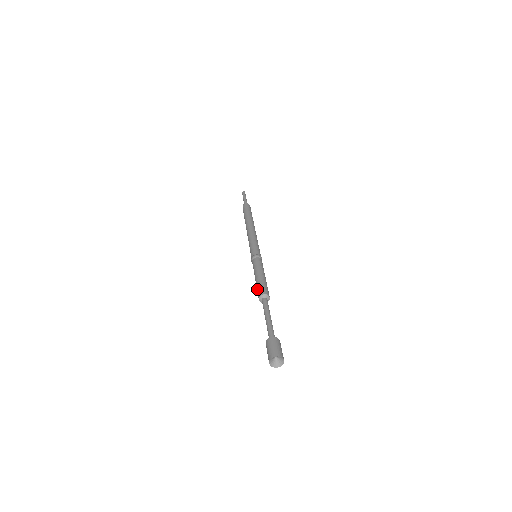
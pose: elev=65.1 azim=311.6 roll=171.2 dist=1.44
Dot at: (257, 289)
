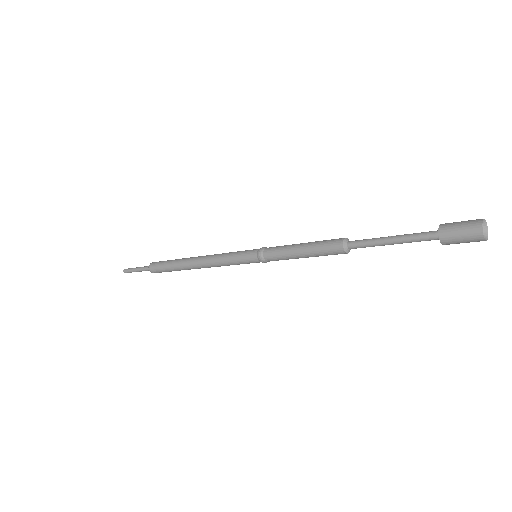
Dot at: (324, 250)
